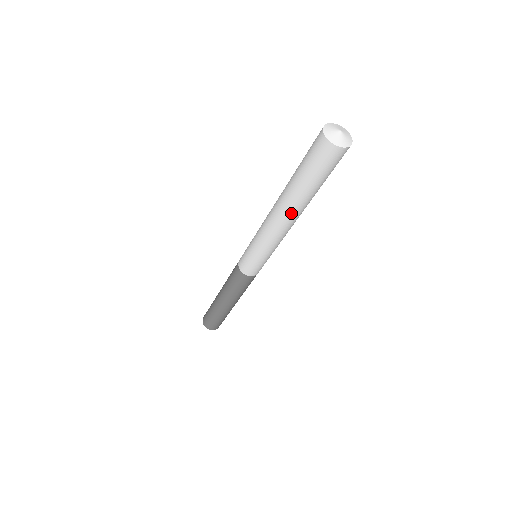
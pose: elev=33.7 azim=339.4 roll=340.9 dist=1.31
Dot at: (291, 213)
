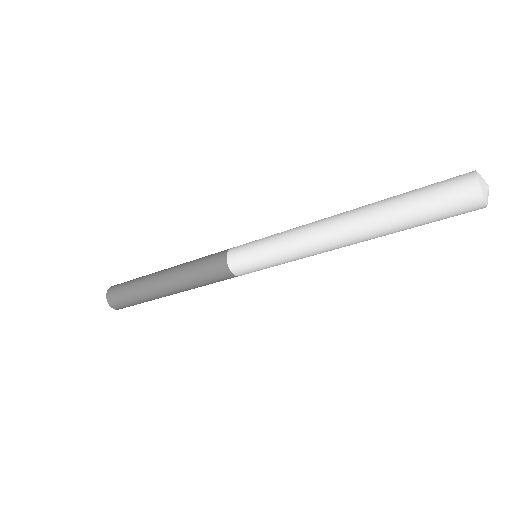
Dot at: (356, 228)
